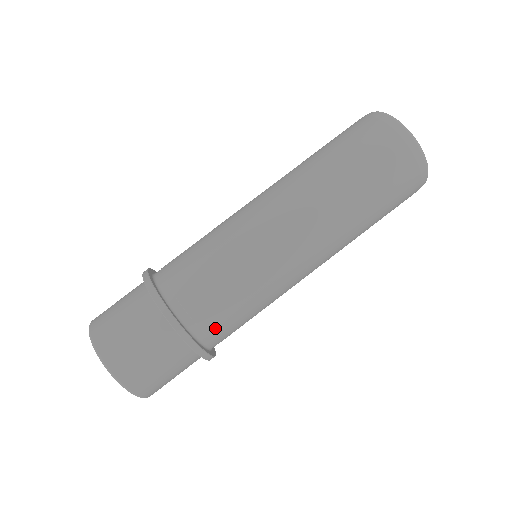
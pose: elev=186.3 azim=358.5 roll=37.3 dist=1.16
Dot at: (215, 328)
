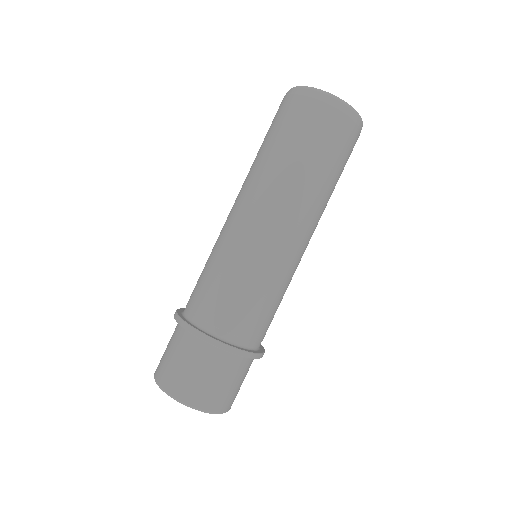
Dot at: (241, 327)
